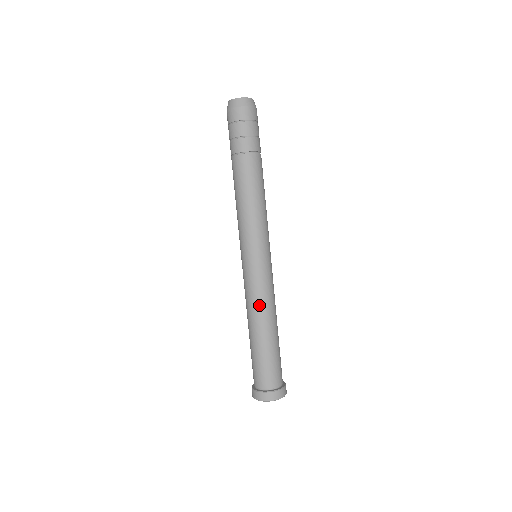
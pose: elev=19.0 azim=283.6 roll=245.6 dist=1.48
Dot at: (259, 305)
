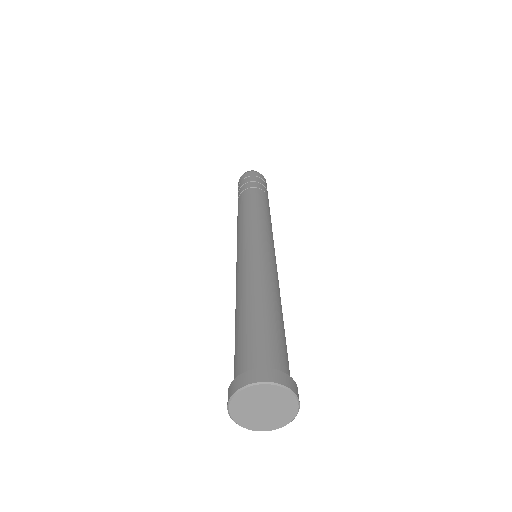
Dot at: (263, 274)
